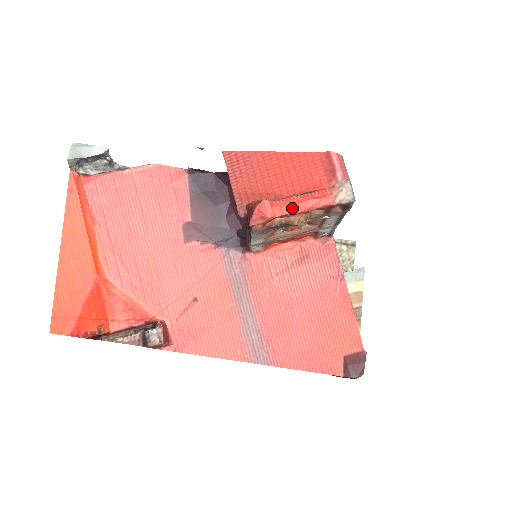
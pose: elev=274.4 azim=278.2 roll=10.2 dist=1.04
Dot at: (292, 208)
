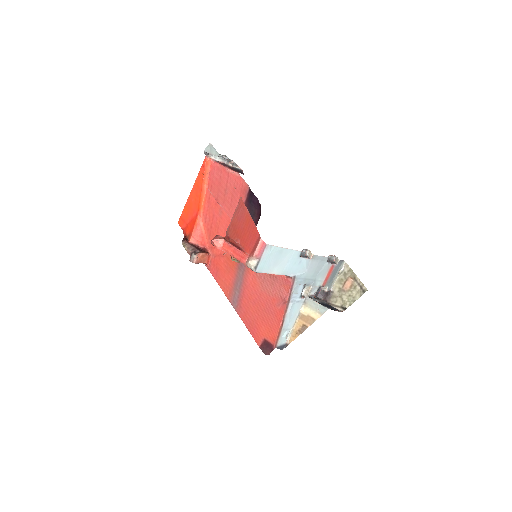
Dot at: (229, 252)
